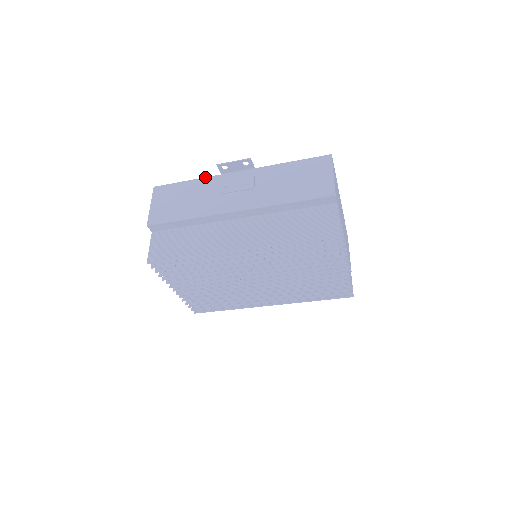
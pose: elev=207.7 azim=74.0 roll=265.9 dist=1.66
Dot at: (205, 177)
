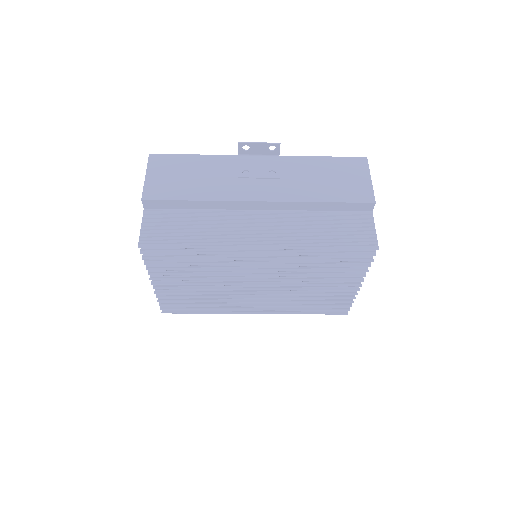
Dot at: occluded
